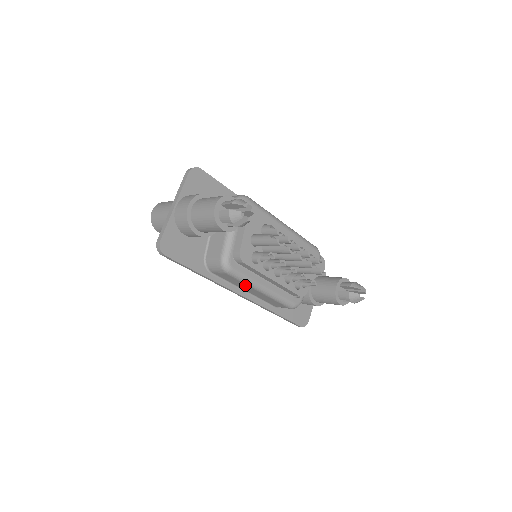
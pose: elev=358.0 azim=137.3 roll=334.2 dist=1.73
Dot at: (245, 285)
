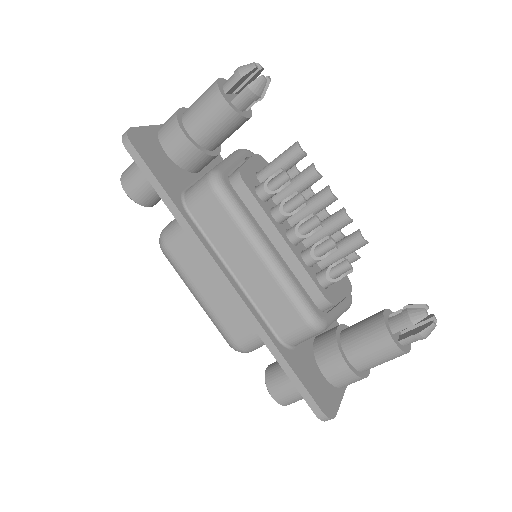
Dot at: (238, 237)
